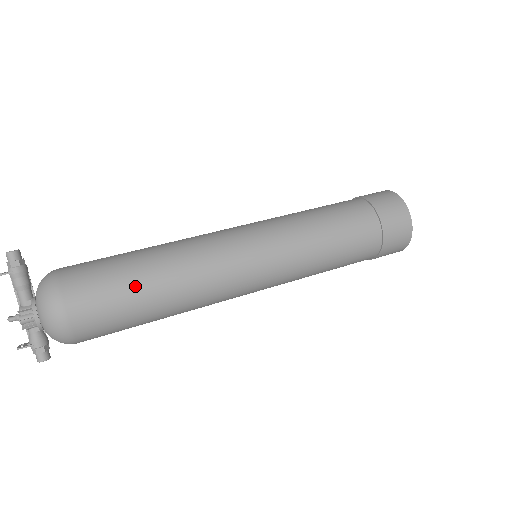
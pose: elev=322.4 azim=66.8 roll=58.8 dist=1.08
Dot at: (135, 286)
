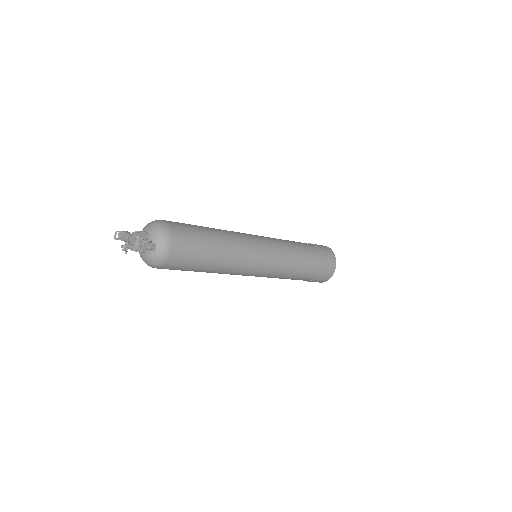
Dot at: occluded
